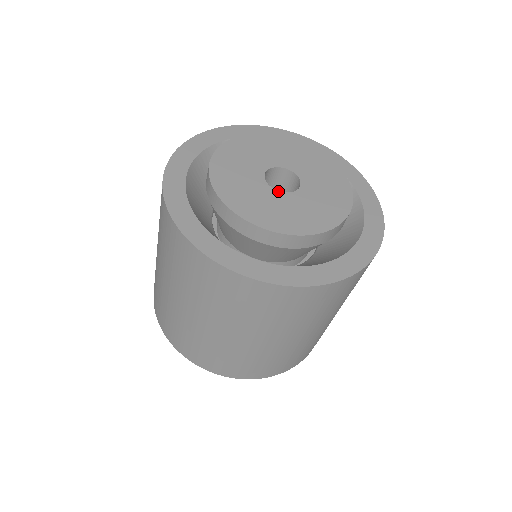
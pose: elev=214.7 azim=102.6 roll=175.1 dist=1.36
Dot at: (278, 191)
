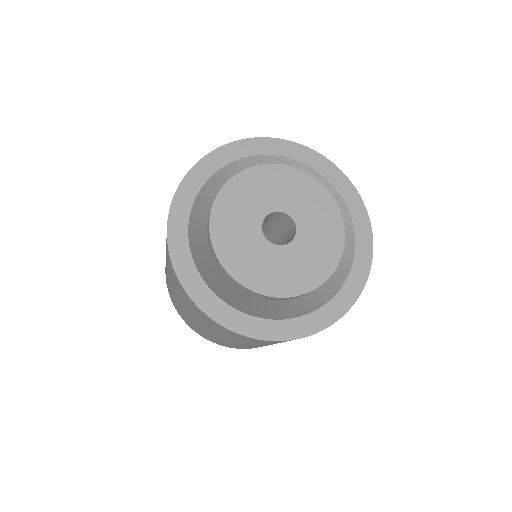
Dot at: (276, 245)
